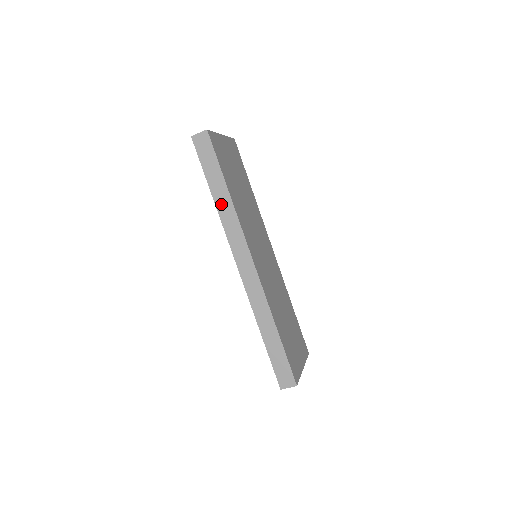
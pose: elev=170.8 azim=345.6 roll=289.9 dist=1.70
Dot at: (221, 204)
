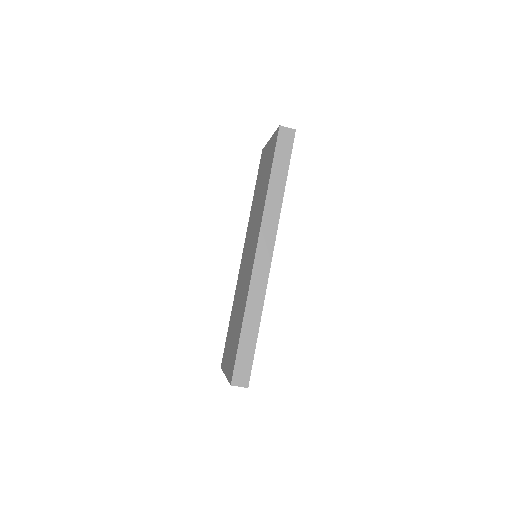
Dot at: (273, 193)
